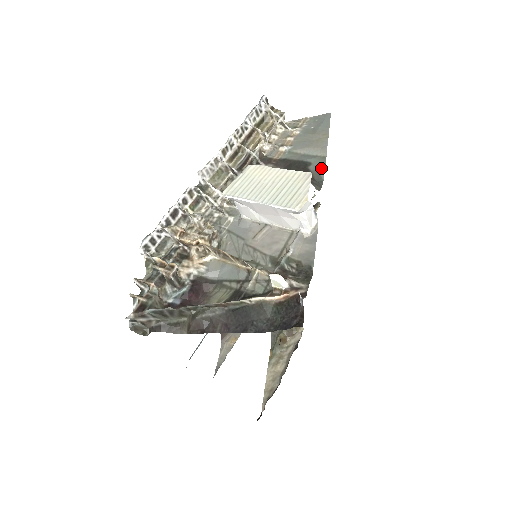
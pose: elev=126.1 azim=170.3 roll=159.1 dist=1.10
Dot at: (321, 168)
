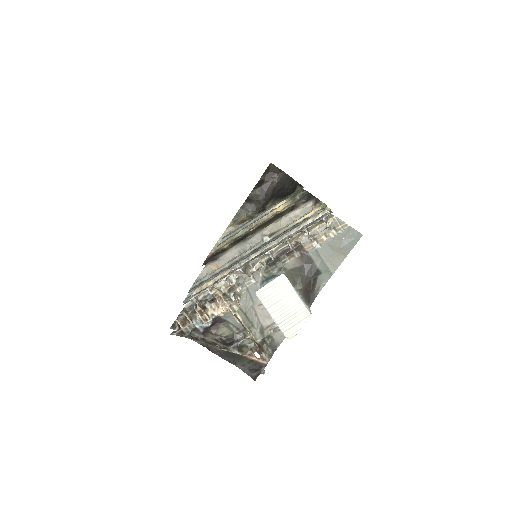
Dot at: (324, 283)
